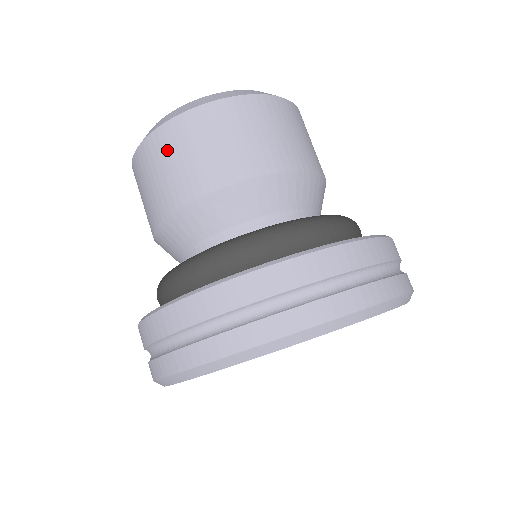
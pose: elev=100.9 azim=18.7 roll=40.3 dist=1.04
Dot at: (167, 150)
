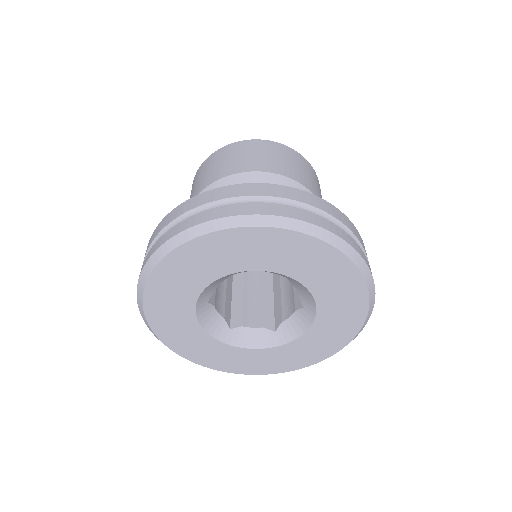
Dot at: (273, 150)
